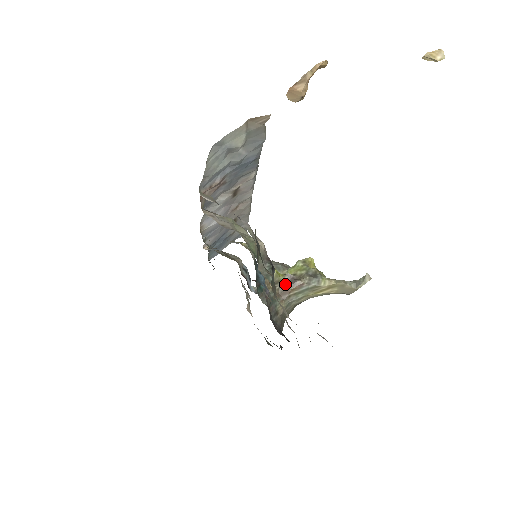
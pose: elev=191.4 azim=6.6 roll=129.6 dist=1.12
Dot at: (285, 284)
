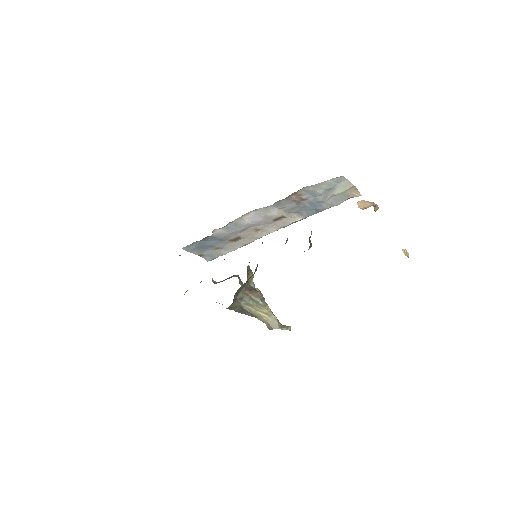
Dot at: (251, 287)
